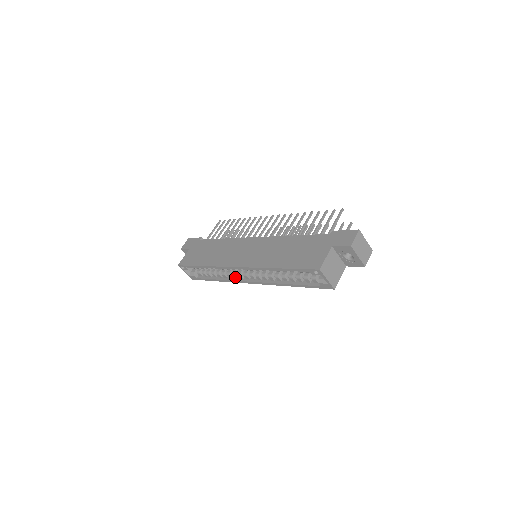
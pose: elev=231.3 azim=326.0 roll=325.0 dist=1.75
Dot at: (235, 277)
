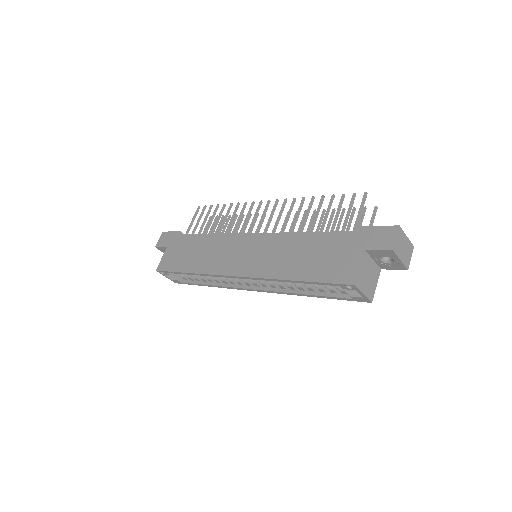
Dot at: (232, 283)
